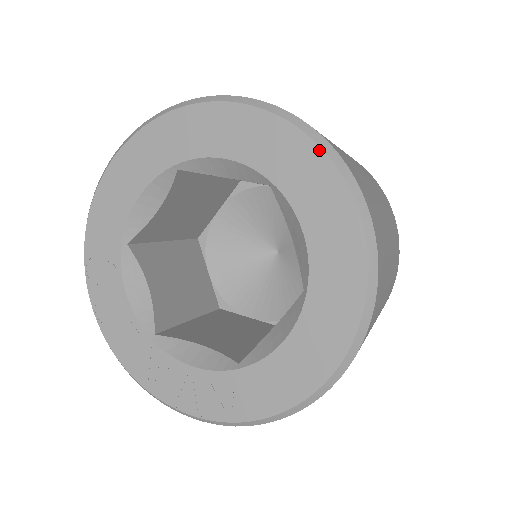
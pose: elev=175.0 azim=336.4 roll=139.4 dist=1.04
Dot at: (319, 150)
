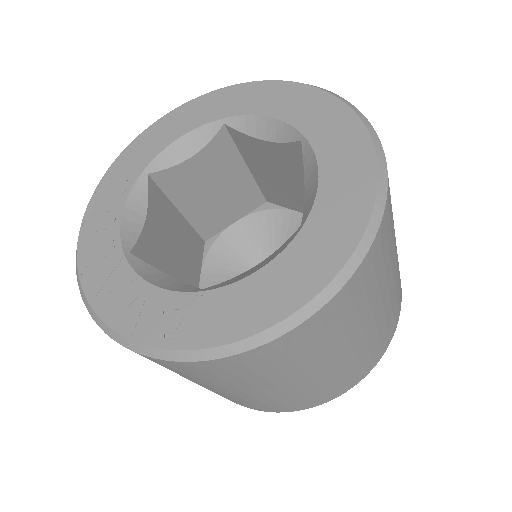
Dot at: (356, 117)
